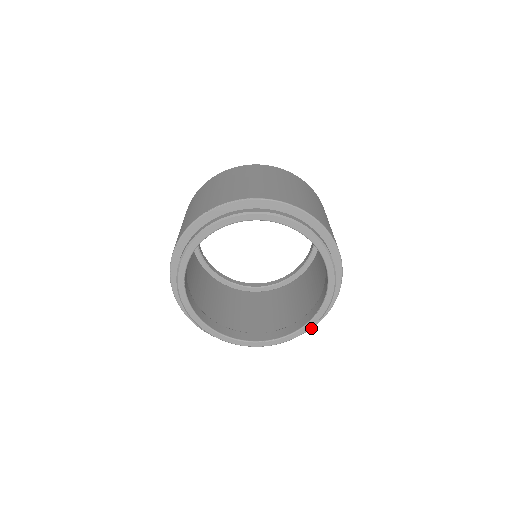
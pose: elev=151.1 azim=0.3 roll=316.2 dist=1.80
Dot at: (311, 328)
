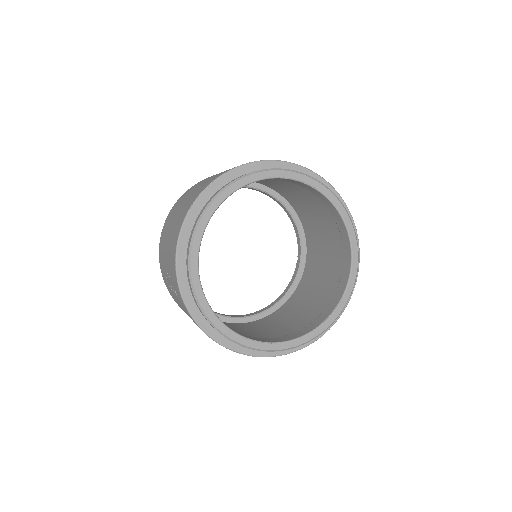
Dot at: (294, 351)
